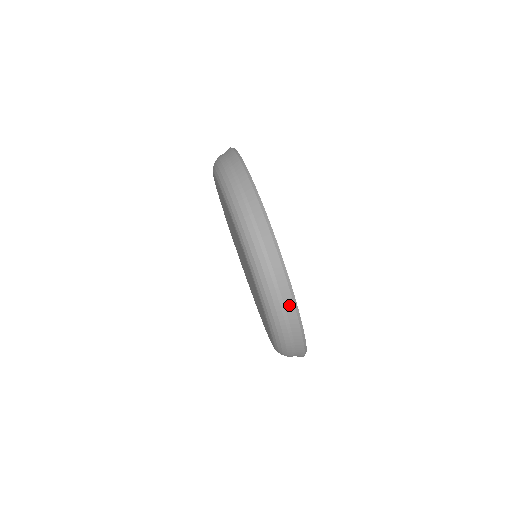
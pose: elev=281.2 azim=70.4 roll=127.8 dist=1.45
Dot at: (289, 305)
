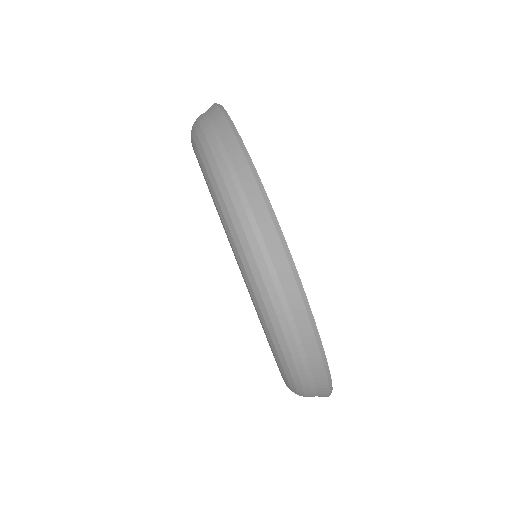
Dot at: (319, 374)
